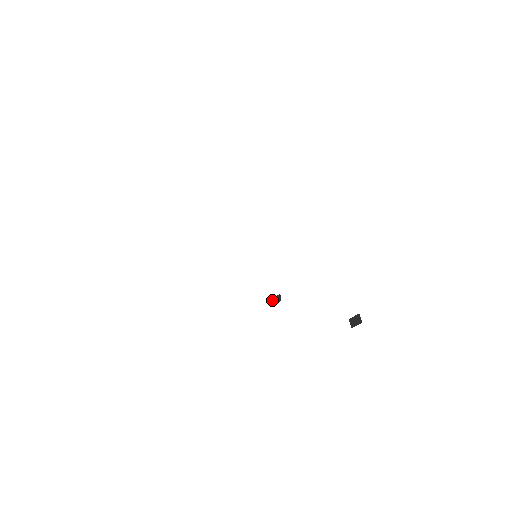
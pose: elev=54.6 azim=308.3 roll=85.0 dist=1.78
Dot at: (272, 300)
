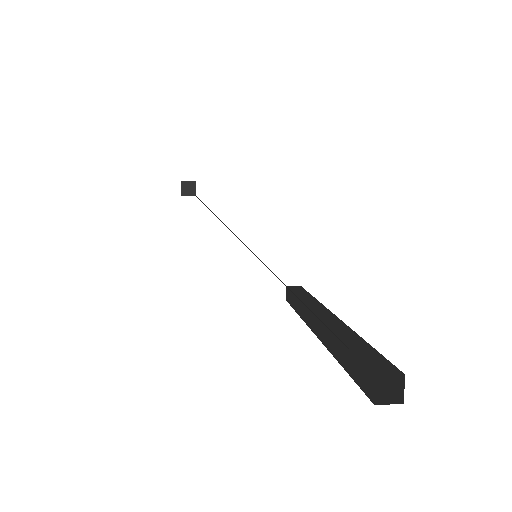
Dot at: (181, 184)
